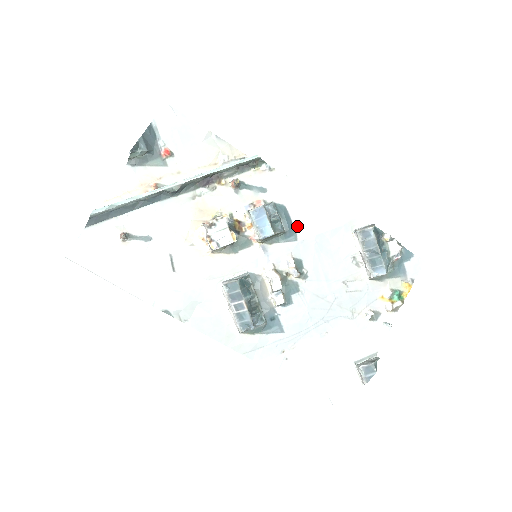
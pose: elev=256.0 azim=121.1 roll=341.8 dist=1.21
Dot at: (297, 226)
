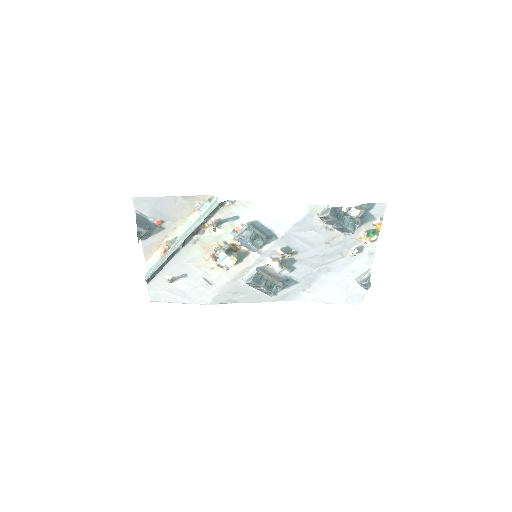
Dot at: (273, 230)
